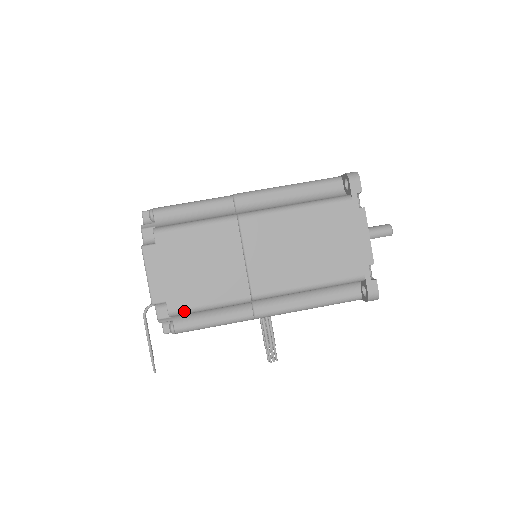
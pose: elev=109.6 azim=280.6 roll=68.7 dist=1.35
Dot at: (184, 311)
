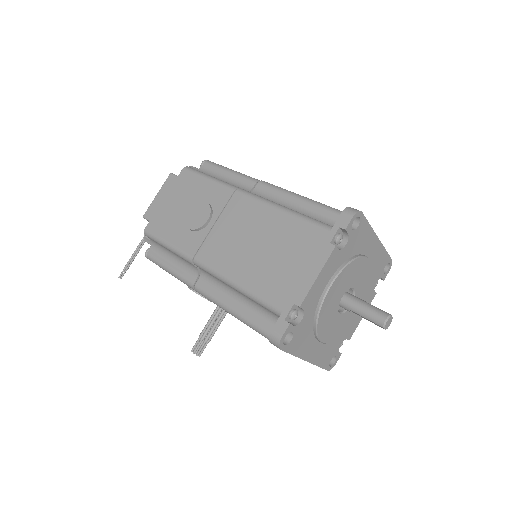
Dot at: (153, 235)
